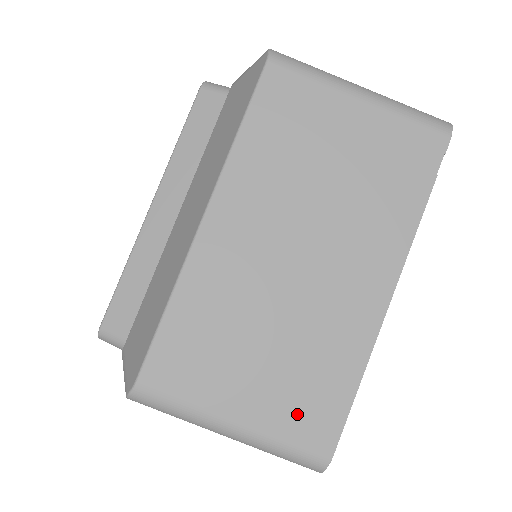
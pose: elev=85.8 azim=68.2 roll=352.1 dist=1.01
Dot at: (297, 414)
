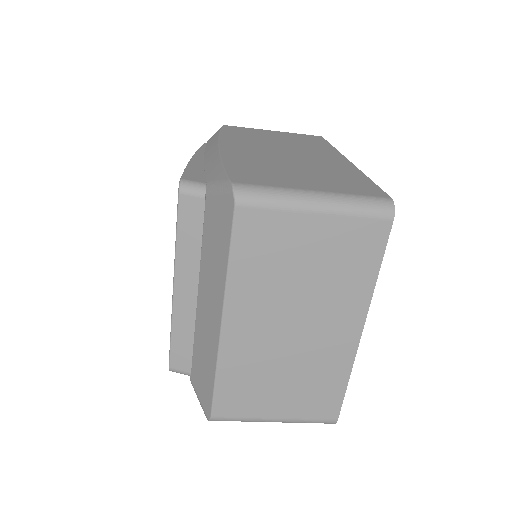
Dot at: (313, 406)
